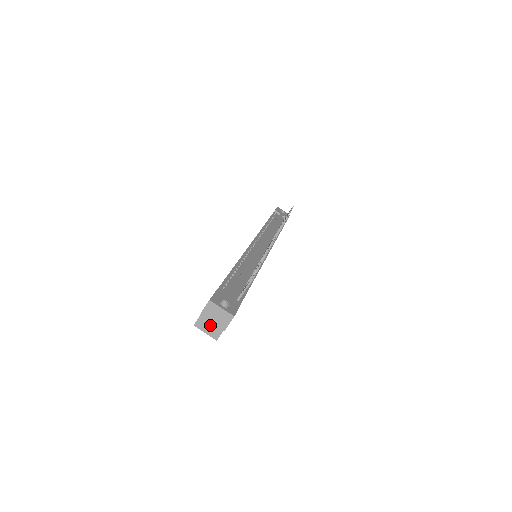
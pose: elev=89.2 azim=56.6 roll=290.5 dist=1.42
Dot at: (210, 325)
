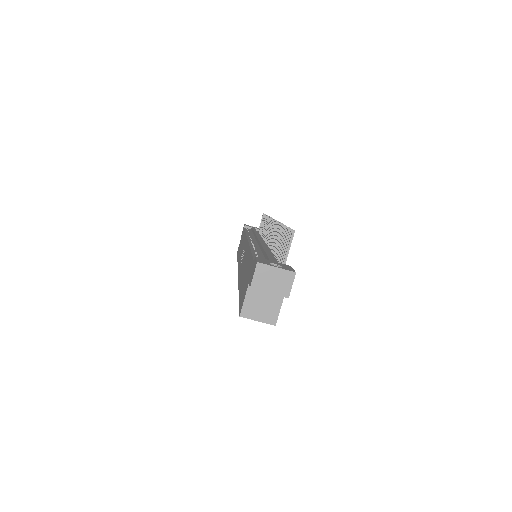
Dot at: (261, 307)
